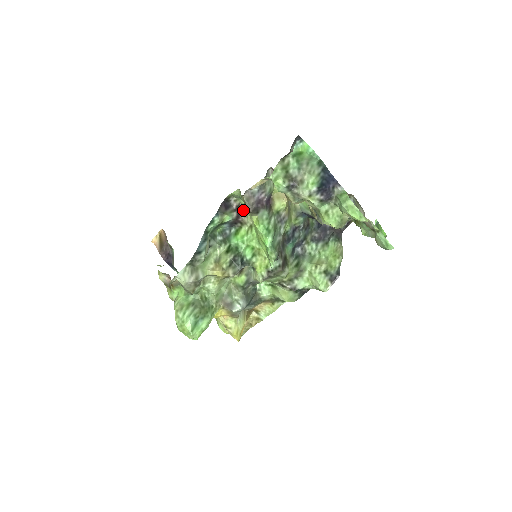
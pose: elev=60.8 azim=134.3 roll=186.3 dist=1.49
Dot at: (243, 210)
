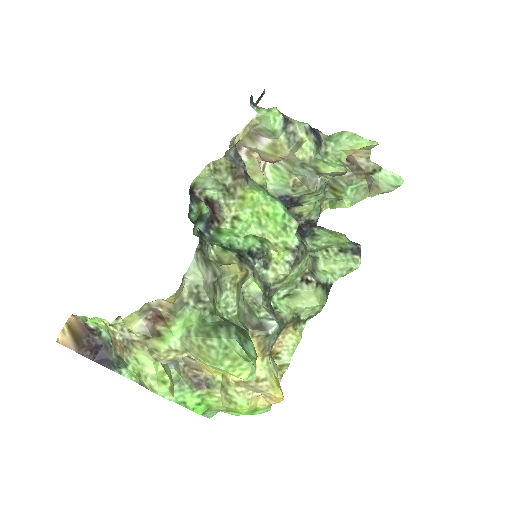
Dot at: (214, 204)
